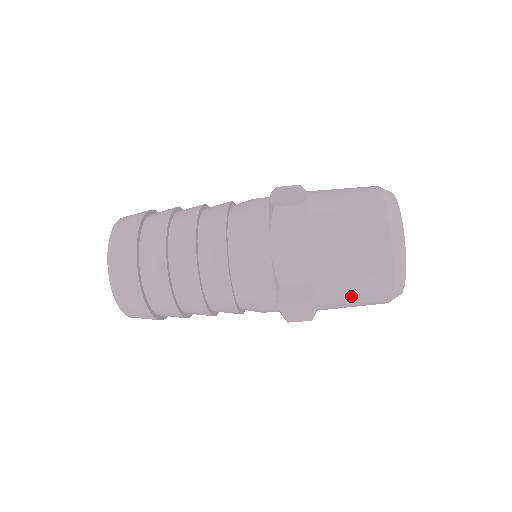
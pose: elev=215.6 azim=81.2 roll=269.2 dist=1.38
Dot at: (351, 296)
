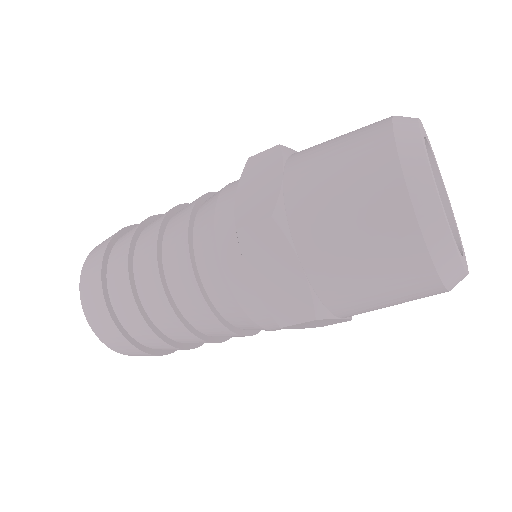
Dot at: (387, 305)
